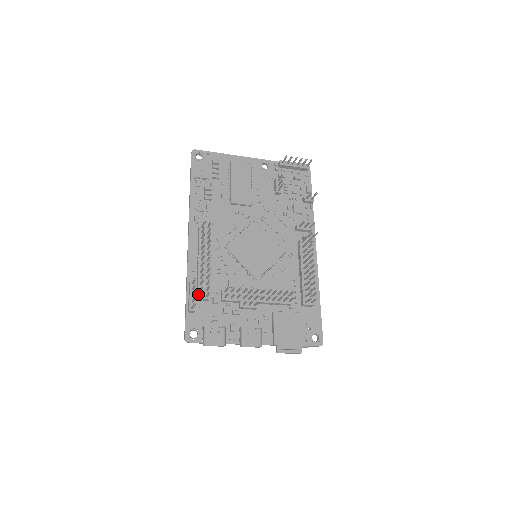
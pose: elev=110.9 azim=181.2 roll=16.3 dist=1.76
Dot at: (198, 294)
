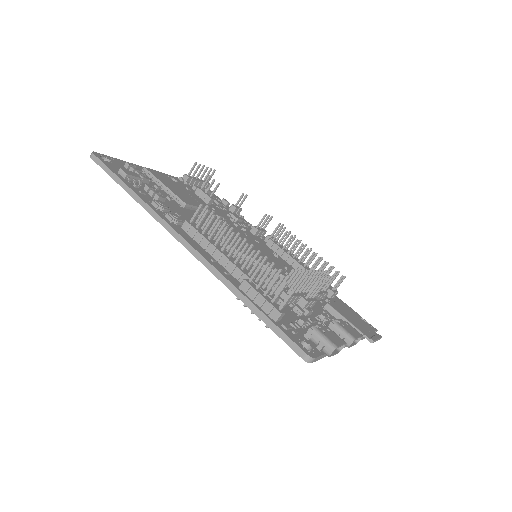
Dot at: occluded
